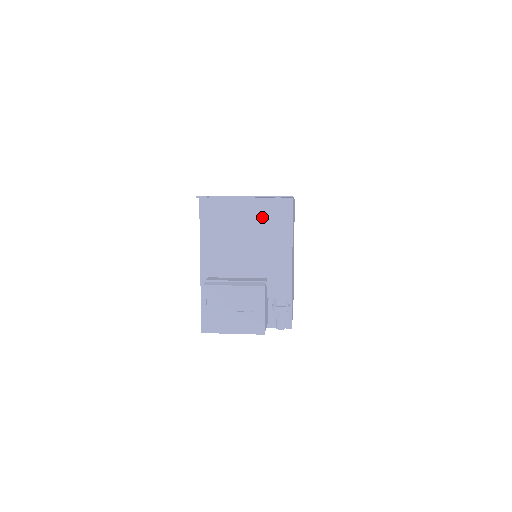
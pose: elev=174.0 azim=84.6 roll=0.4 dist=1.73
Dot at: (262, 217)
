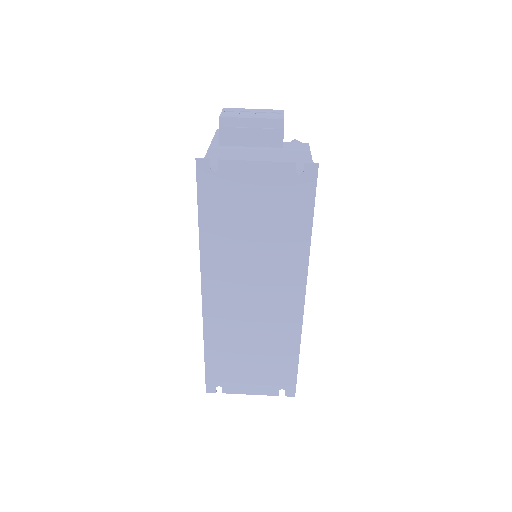
Dot at: occluded
